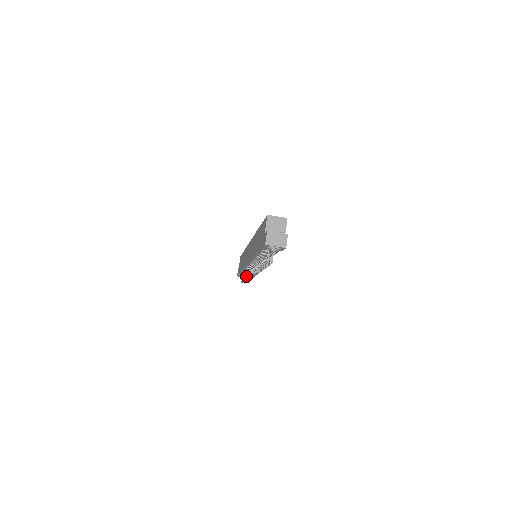
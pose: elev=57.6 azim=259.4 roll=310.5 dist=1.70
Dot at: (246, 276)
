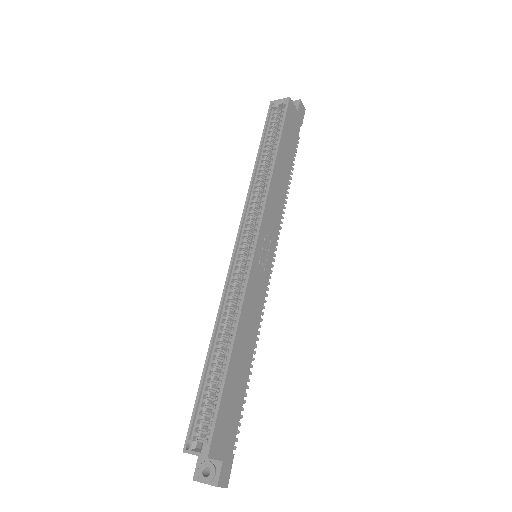
Dot at: occluded
